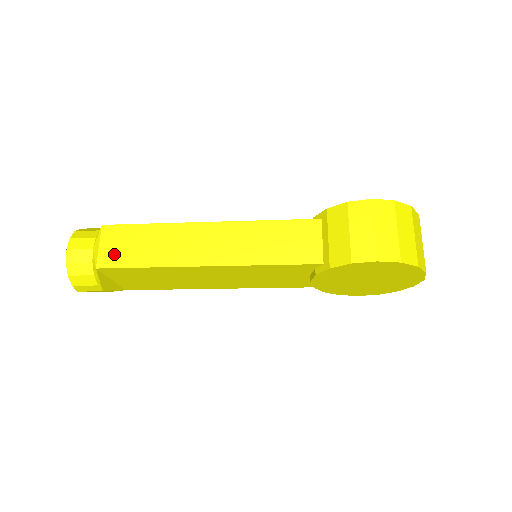
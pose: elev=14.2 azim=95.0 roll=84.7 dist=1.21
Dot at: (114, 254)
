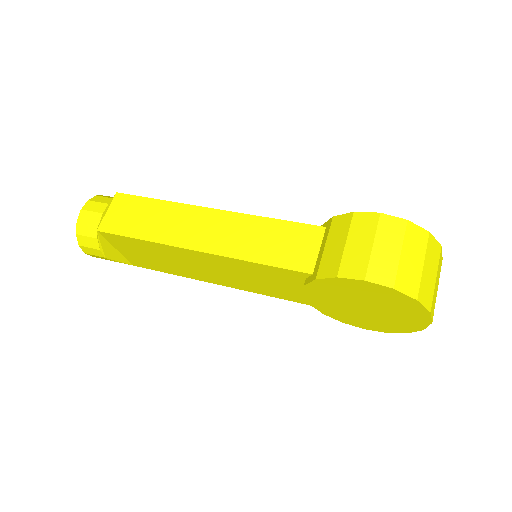
Dot at: (117, 221)
